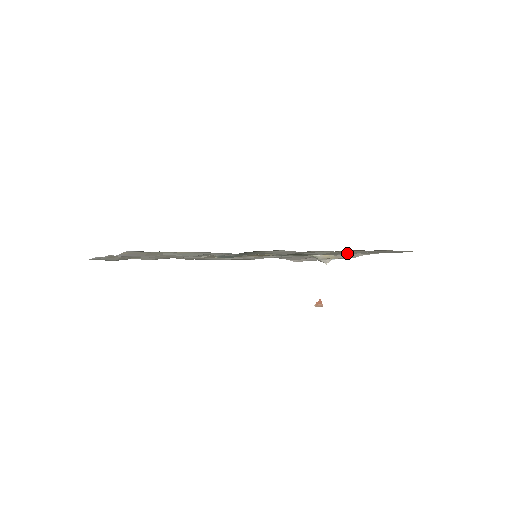
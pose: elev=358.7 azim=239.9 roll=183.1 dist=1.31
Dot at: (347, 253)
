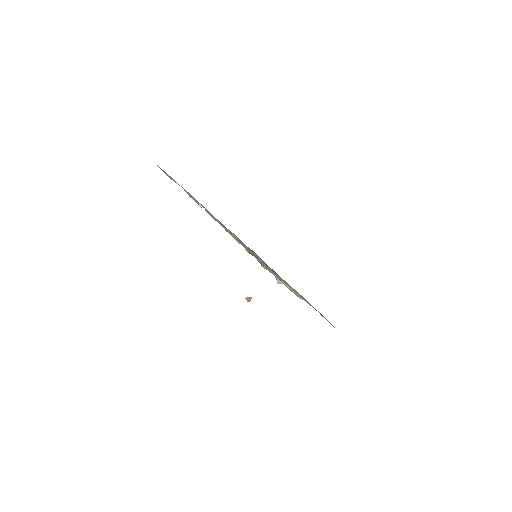
Dot at: occluded
